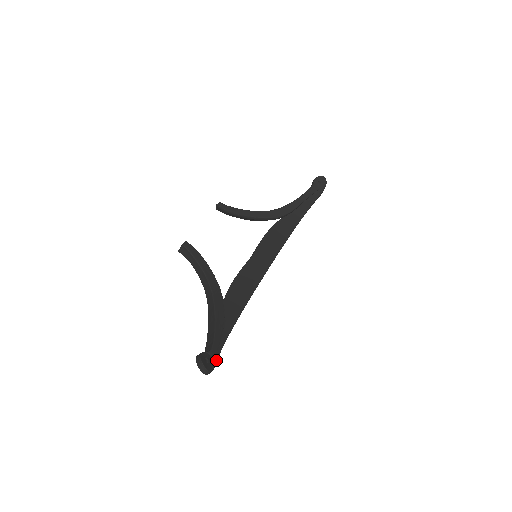
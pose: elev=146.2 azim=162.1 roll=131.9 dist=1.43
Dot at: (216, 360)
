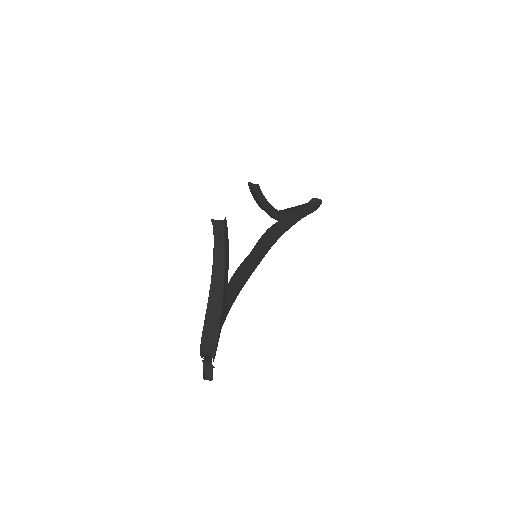
Dot at: occluded
